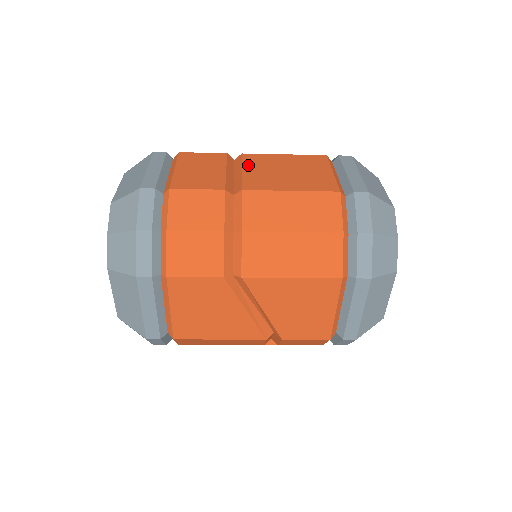
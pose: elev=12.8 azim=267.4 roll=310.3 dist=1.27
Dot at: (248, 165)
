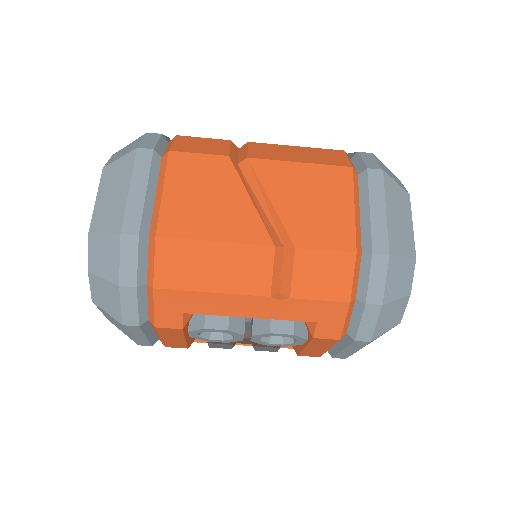
Dot at: occluded
